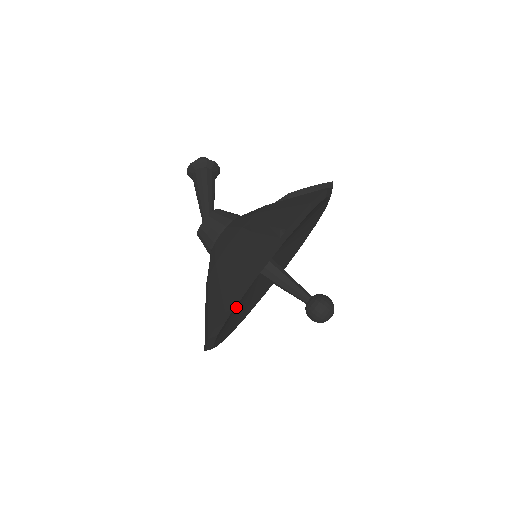
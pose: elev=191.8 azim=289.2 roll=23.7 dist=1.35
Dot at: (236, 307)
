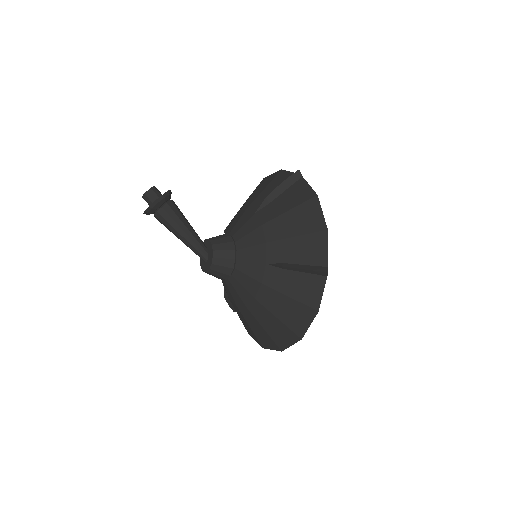
Dot at: occluded
